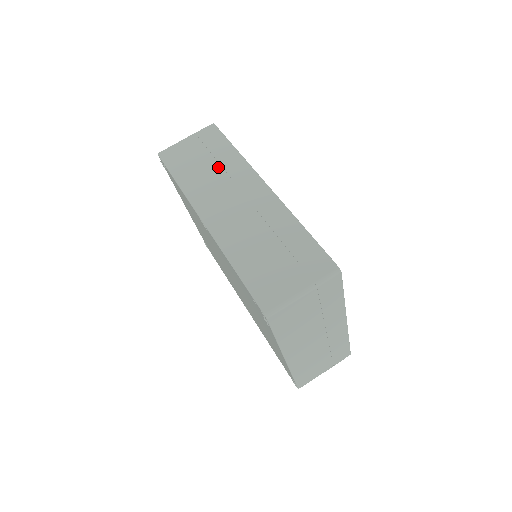
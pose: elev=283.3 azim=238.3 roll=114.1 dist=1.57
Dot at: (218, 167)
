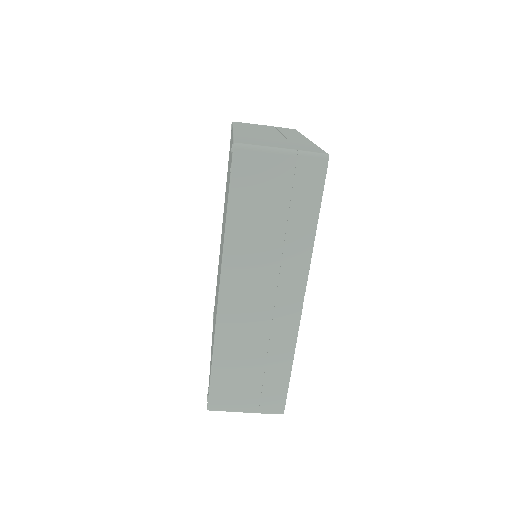
Dot at: (280, 239)
